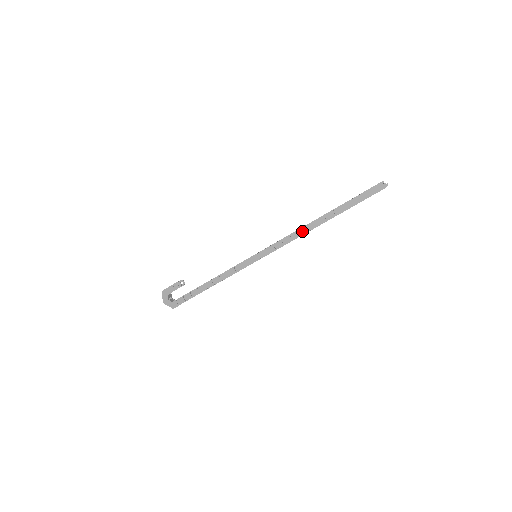
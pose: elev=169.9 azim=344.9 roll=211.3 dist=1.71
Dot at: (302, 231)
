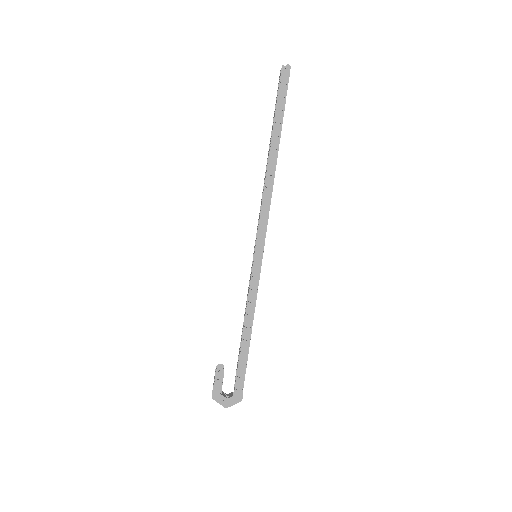
Dot at: (269, 184)
